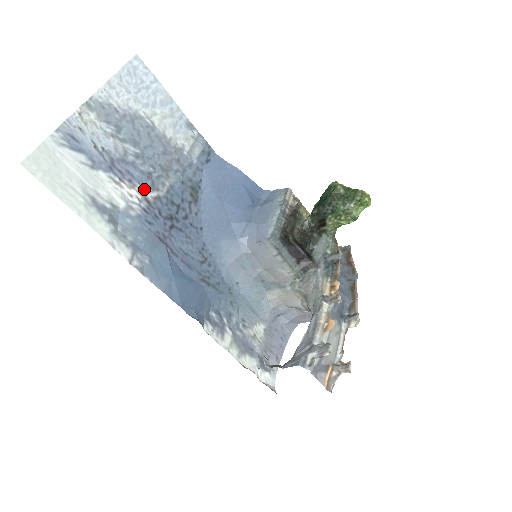
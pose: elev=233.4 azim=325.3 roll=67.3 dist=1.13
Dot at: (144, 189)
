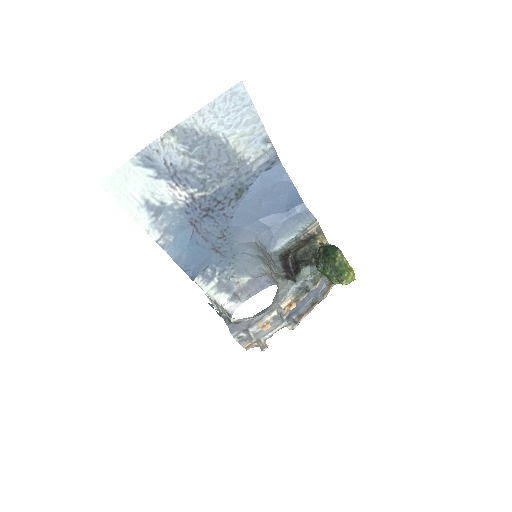
Dot at: (194, 191)
